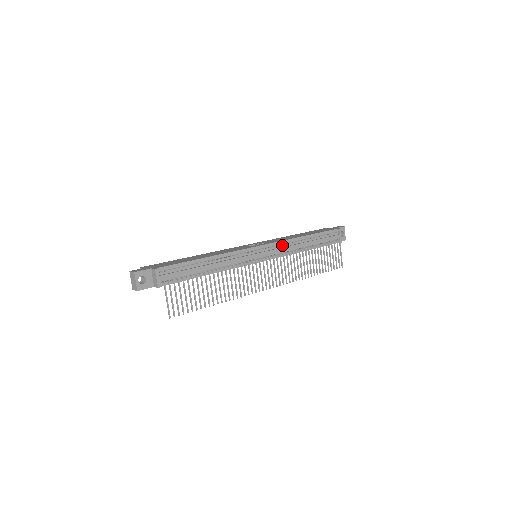
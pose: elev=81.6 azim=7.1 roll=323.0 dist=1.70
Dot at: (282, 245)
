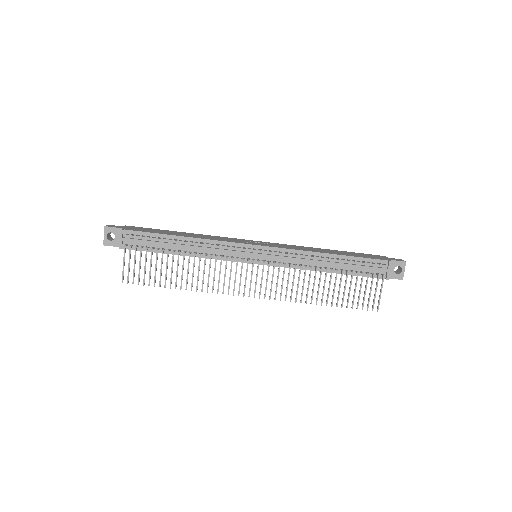
Dot at: (290, 254)
